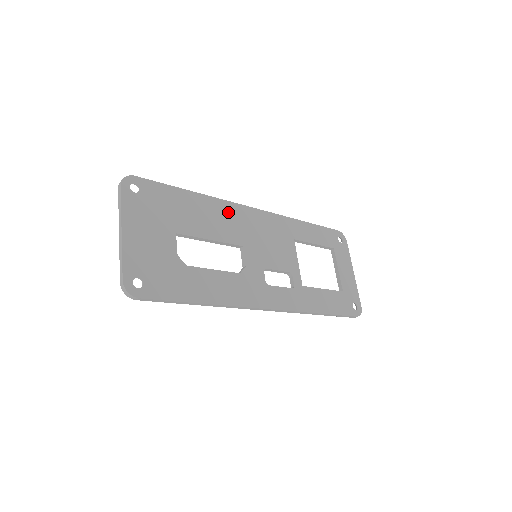
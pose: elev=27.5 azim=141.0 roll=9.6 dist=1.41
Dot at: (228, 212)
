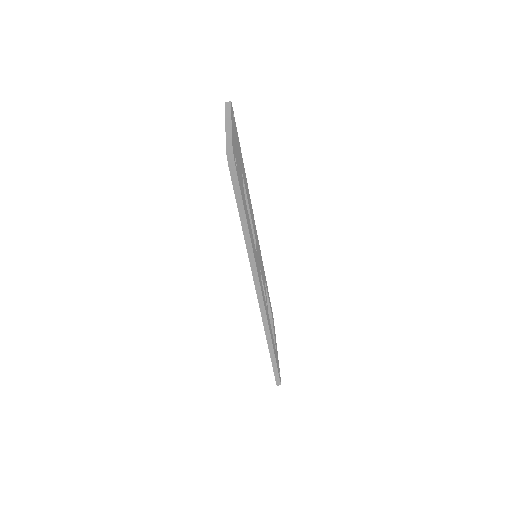
Dot at: (251, 207)
